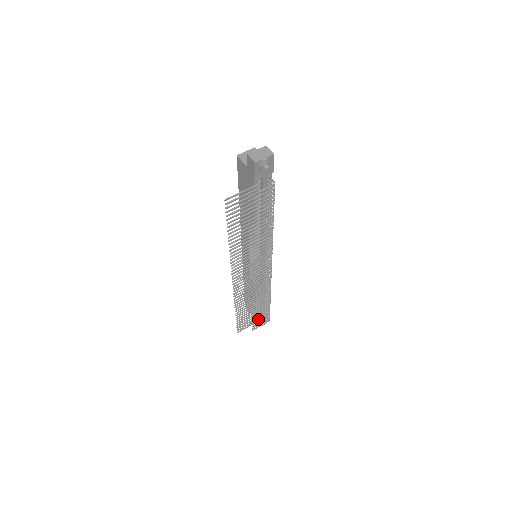
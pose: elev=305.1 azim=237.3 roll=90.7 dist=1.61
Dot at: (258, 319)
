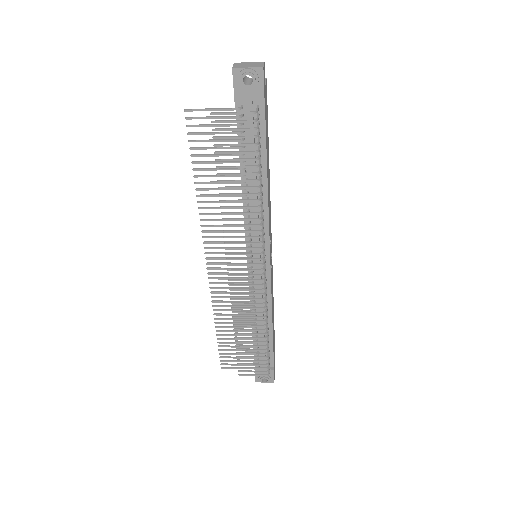
Dot at: (248, 360)
